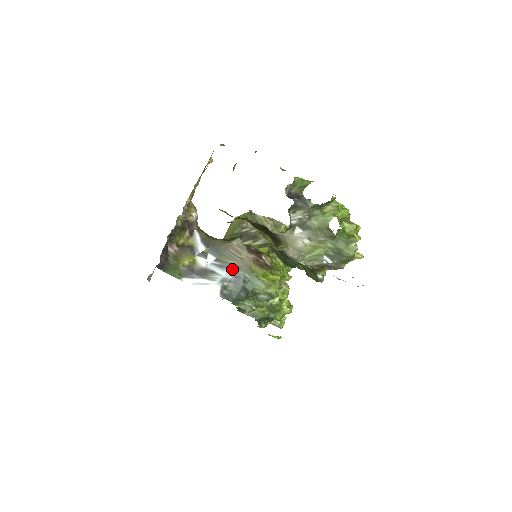
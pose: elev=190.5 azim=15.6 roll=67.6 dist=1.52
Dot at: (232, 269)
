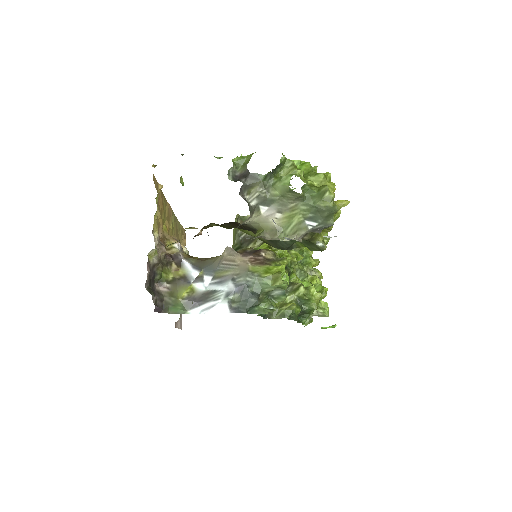
Dot at: (231, 280)
